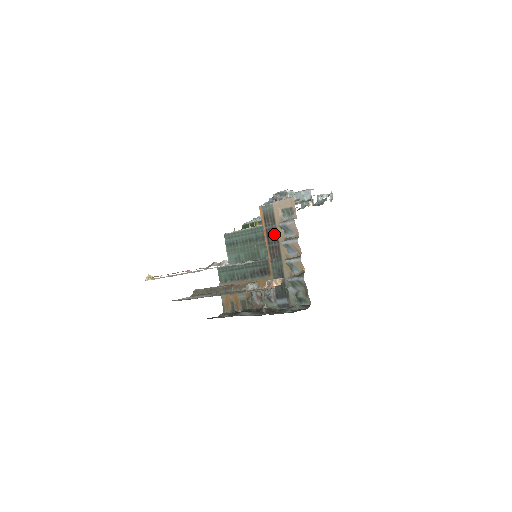
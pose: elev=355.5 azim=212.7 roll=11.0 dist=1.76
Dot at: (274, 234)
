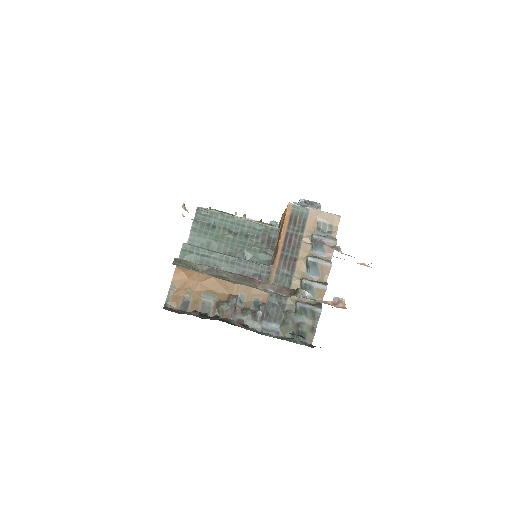
Dot at: (296, 243)
